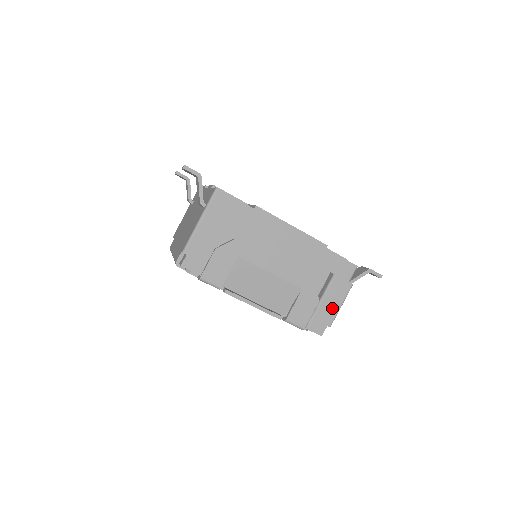
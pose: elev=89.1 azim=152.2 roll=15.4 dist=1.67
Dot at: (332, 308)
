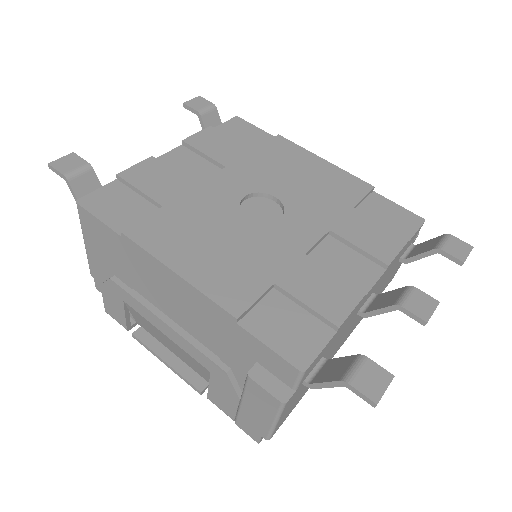
Dot at: (260, 418)
